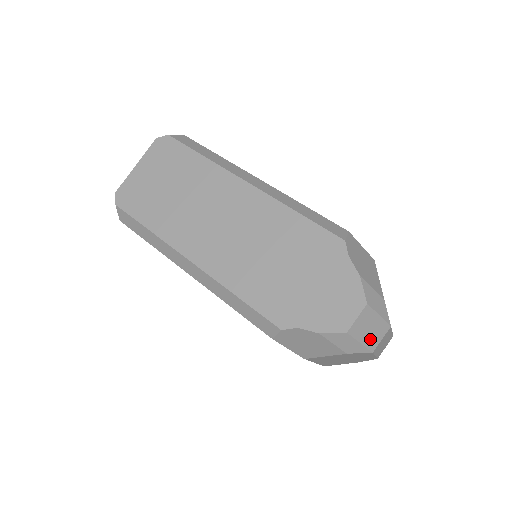
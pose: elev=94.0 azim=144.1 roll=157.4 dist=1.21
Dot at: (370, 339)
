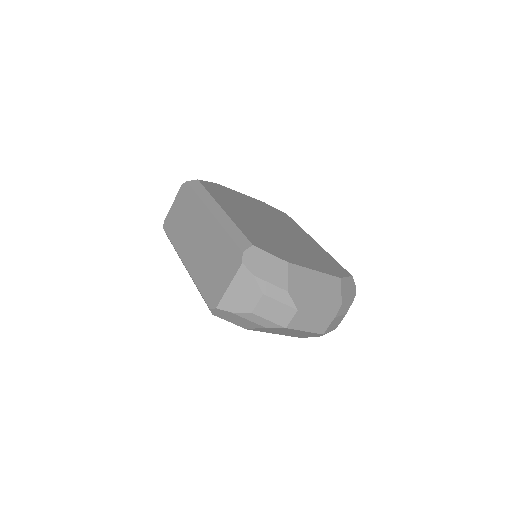
Dot at: (279, 318)
